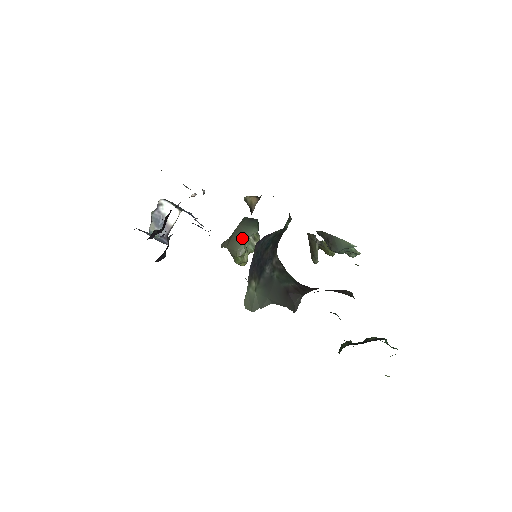
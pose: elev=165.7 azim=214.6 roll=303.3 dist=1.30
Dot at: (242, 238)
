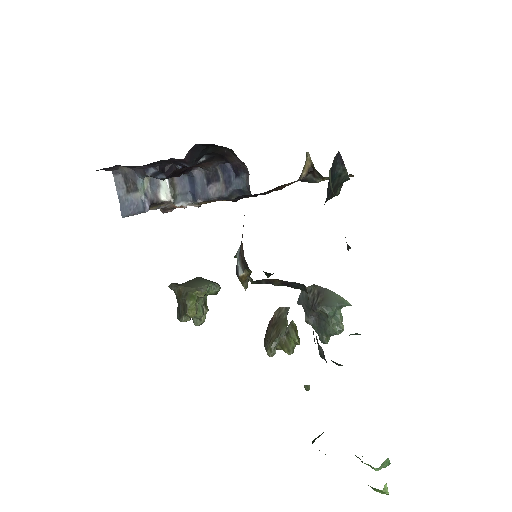
Dot at: (204, 282)
